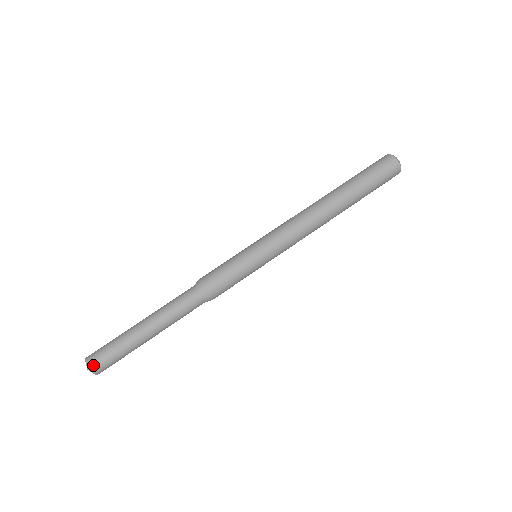
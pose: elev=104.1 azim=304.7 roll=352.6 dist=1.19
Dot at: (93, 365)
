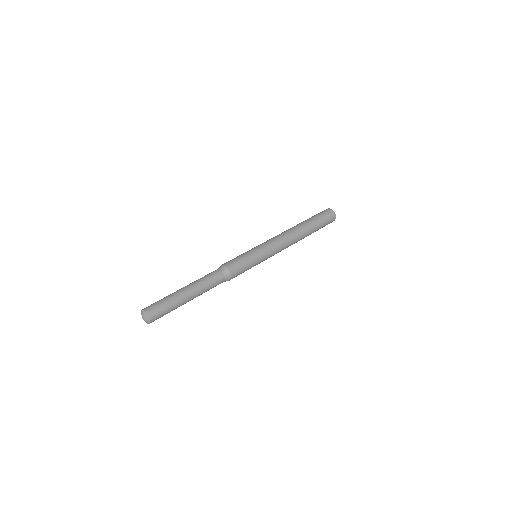
Dot at: (149, 310)
